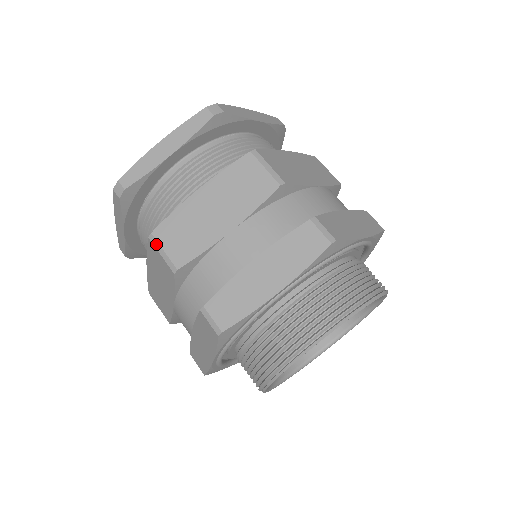
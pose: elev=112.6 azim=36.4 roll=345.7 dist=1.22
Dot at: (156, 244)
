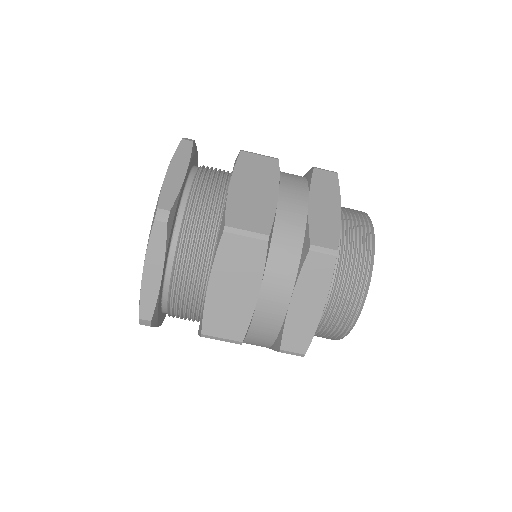
Dot at: (211, 337)
